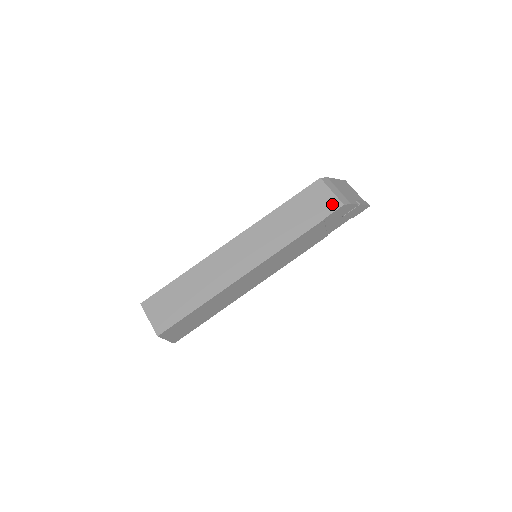
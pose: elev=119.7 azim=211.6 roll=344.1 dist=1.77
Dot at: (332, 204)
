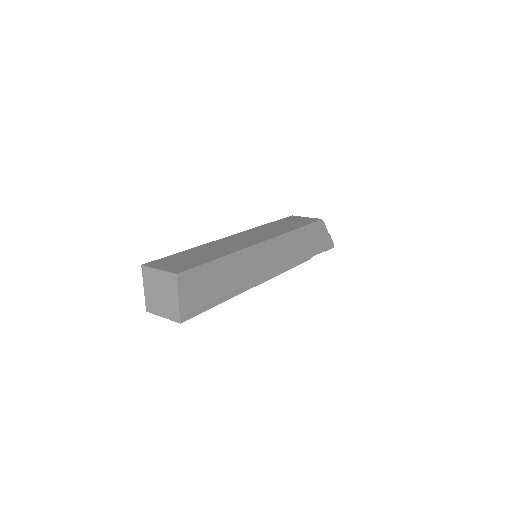
Dot at: (312, 219)
